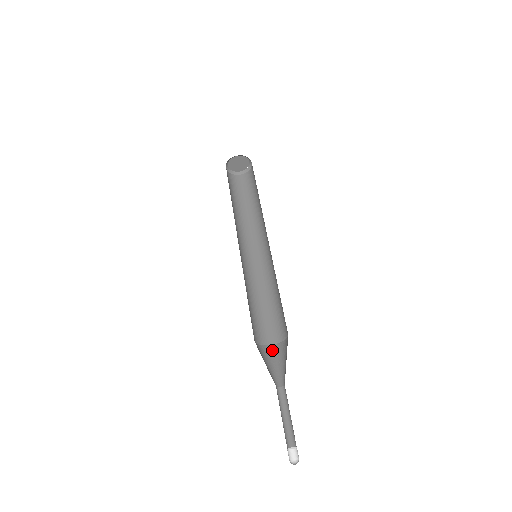
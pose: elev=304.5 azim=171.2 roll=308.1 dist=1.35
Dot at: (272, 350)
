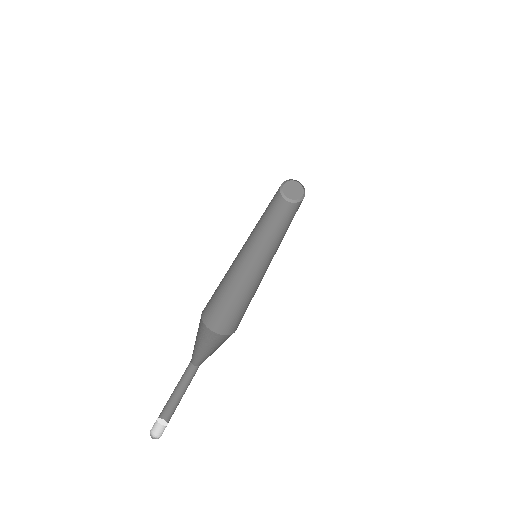
Dot at: (222, 339)
